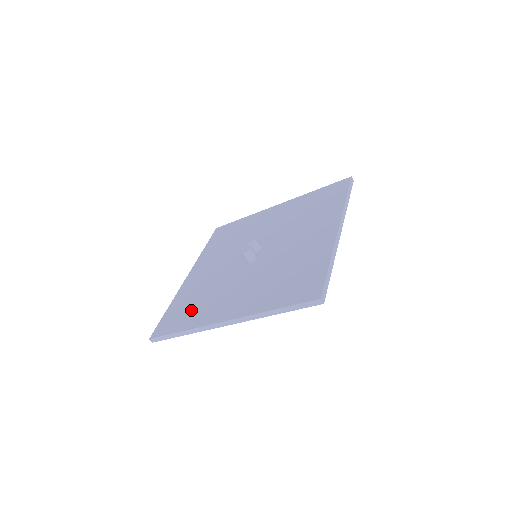
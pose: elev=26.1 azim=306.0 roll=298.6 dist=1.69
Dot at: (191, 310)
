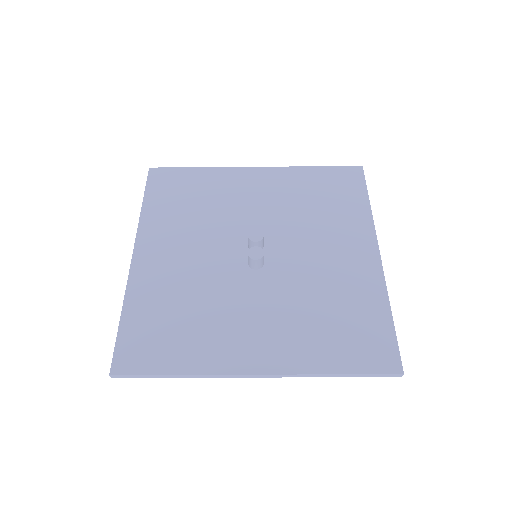
Dot at: (178, 334)
